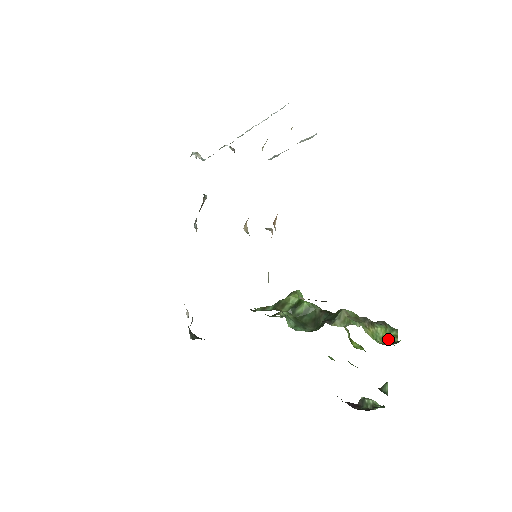
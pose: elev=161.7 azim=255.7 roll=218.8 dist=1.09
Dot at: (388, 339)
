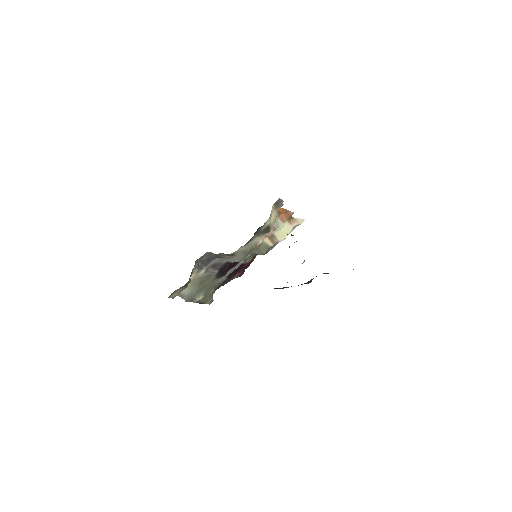
Dot at: occluded
